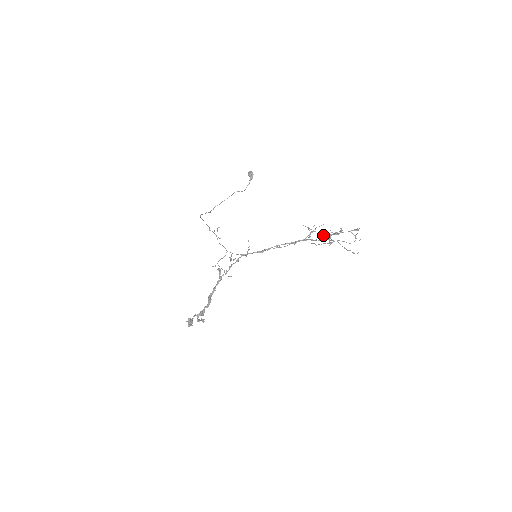
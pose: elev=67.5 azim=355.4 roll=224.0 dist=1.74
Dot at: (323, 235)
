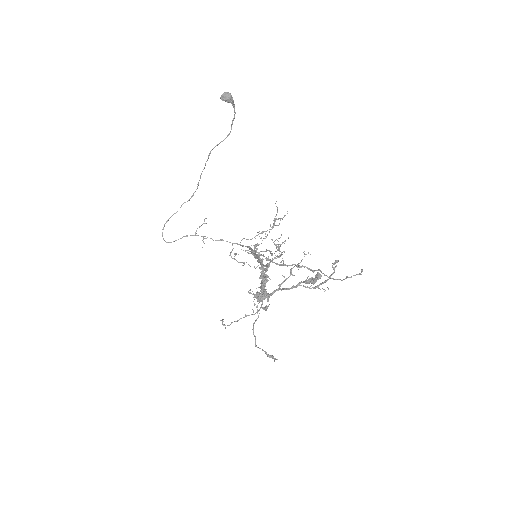
Dot at: (285, 265)
